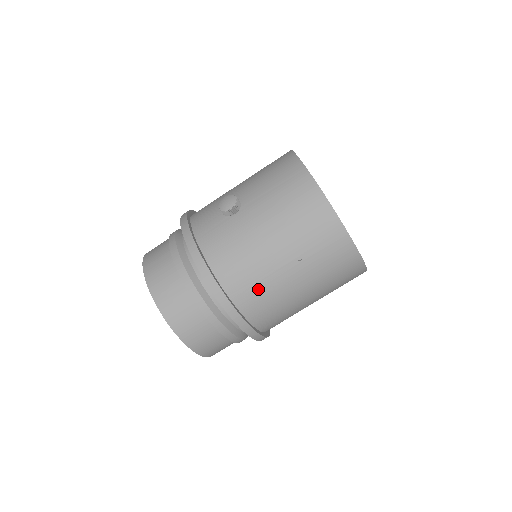
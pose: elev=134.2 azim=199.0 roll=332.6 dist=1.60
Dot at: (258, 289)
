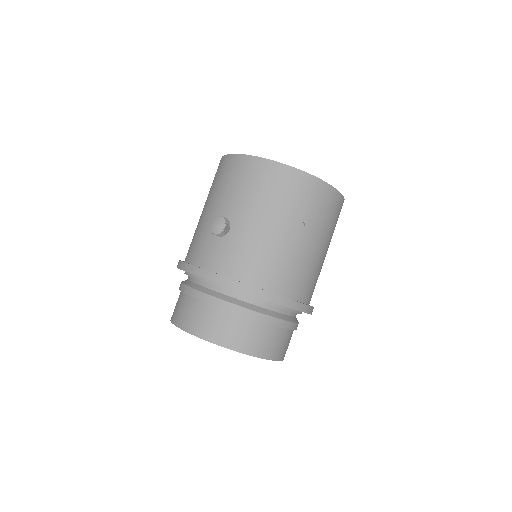
Dot at: (291, 270)
